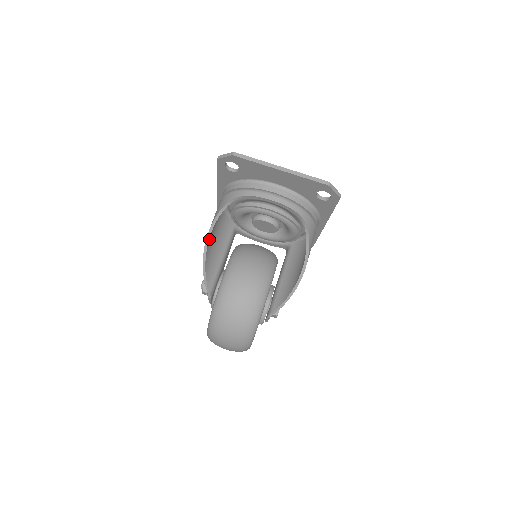
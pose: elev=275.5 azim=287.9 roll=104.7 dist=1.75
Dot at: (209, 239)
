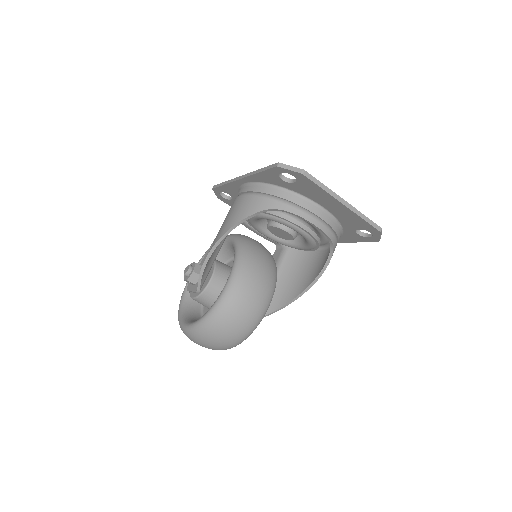
Dot at: (223, 237)
